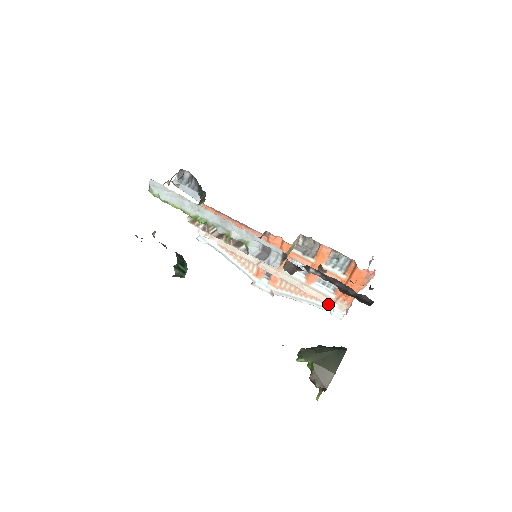
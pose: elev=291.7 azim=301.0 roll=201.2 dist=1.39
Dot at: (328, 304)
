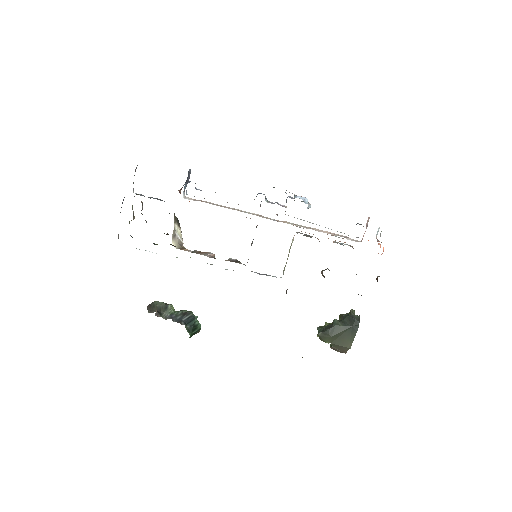
Dot at: occluded
